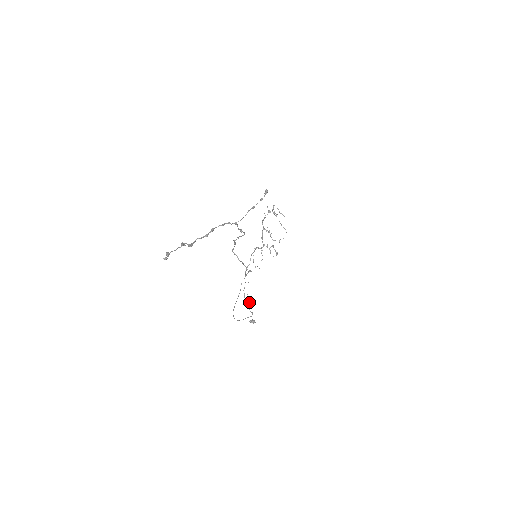
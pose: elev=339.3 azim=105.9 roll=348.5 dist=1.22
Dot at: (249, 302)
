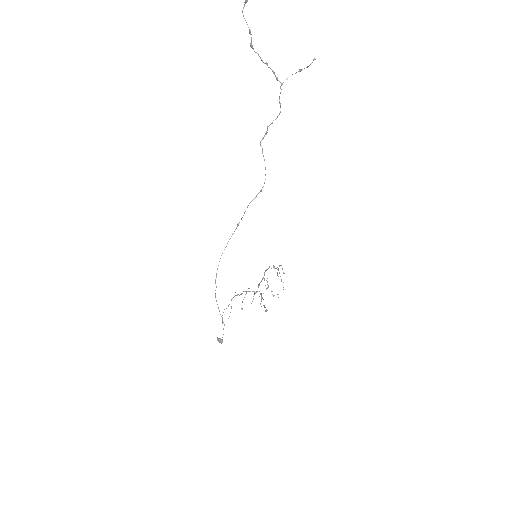
Dot at: occluded
